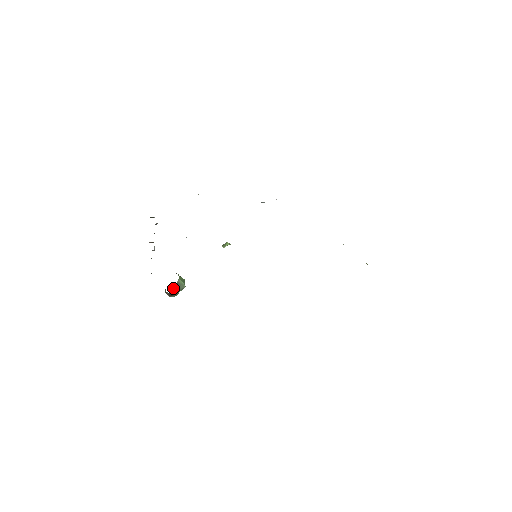
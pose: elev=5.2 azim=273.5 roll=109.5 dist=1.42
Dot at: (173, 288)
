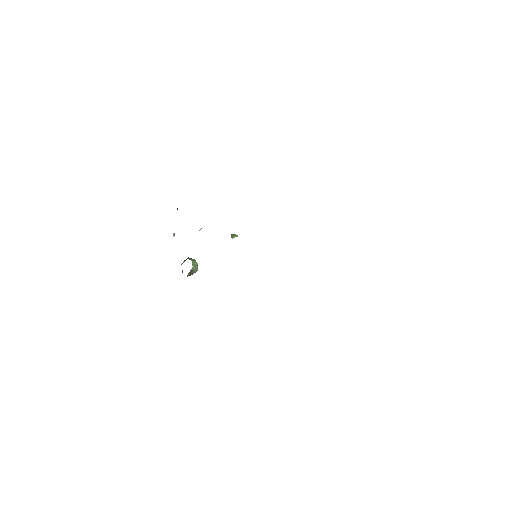
Dot at: (188, 274)
